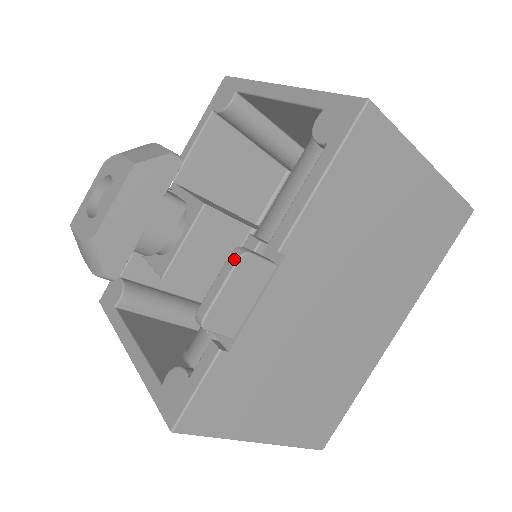
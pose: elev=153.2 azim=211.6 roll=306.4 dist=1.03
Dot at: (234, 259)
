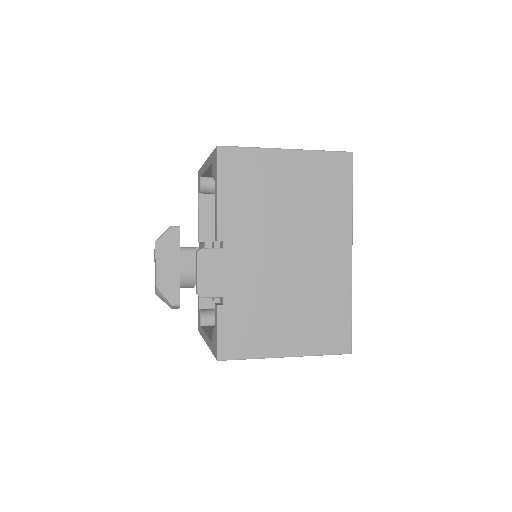
Dot at: (196, 256)
